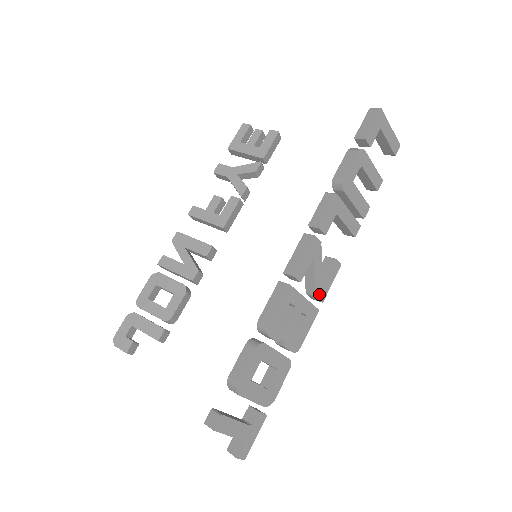
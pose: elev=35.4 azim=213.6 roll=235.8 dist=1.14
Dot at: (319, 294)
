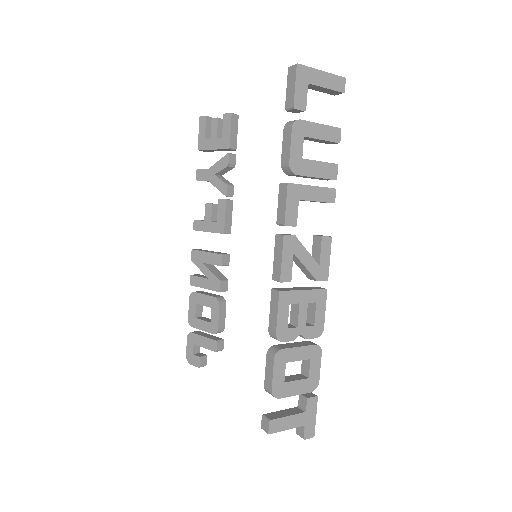
Dot at: (319, 277)
